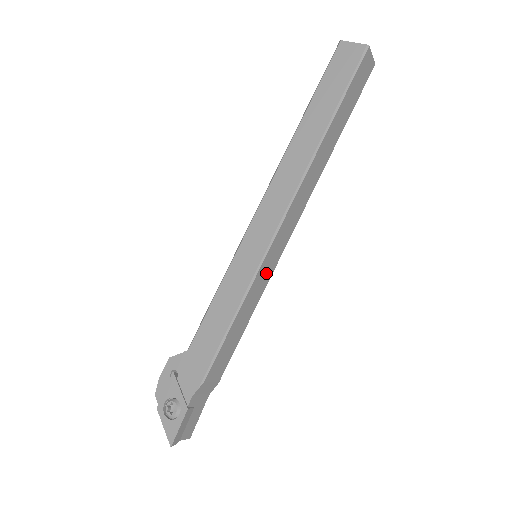
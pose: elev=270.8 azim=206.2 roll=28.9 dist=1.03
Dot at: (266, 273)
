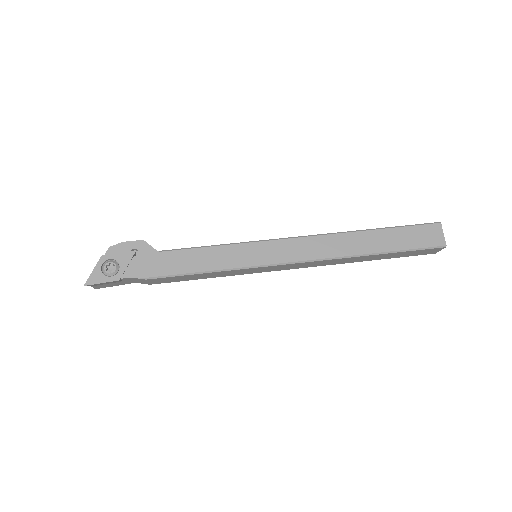
Dot at: (249, 271)
